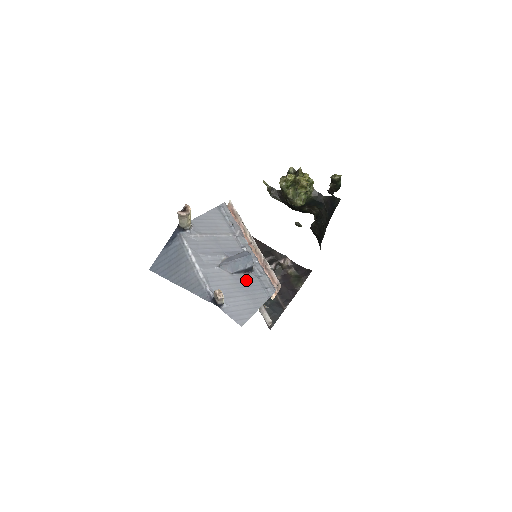
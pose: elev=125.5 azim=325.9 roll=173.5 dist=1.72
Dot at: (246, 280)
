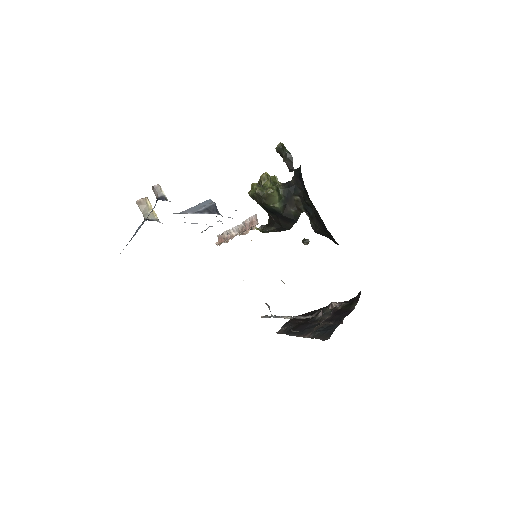
Dot at: occluded
